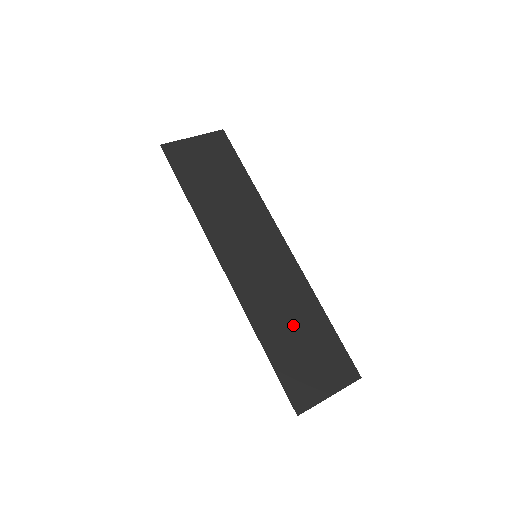
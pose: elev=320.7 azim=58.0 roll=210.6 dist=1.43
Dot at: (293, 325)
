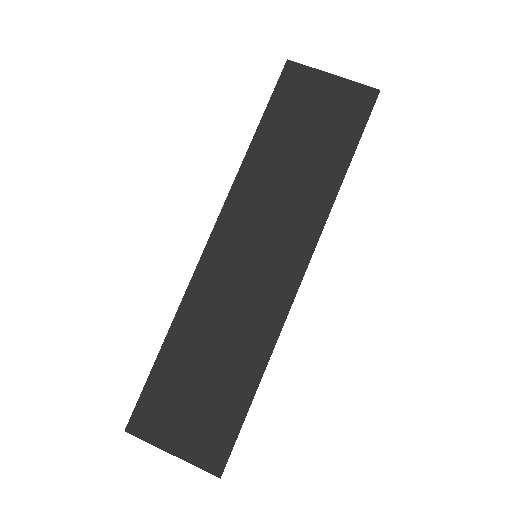
Dot at: (213, 356)
